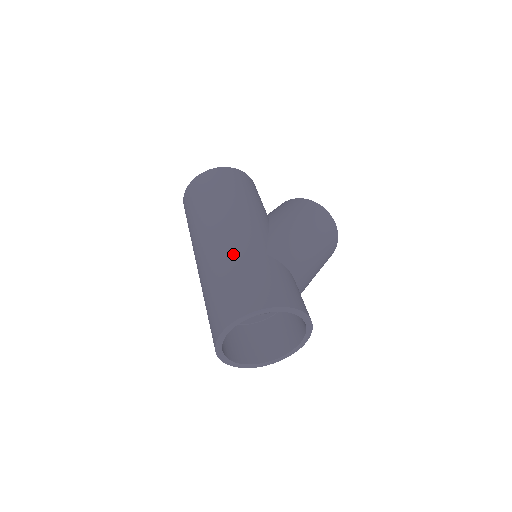
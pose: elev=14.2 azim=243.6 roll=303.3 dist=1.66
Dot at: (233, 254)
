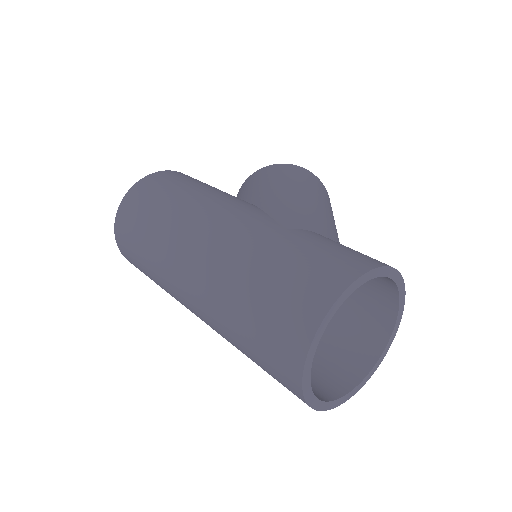
Dot at: (241, 253)
